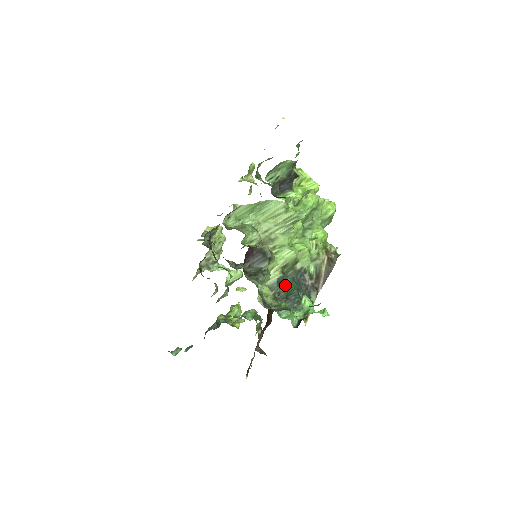
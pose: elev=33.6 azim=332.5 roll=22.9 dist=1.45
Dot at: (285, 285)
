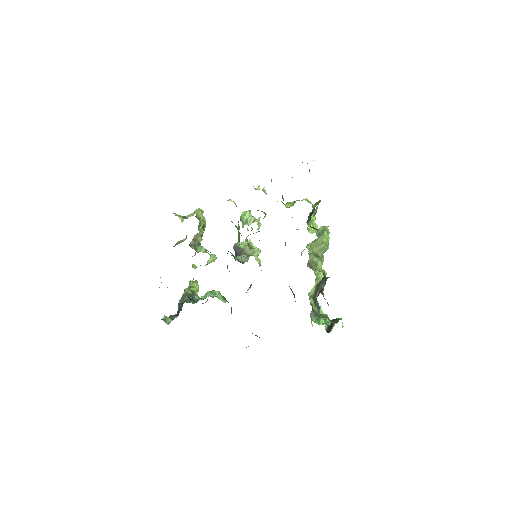
Dot at: (313, 297)
